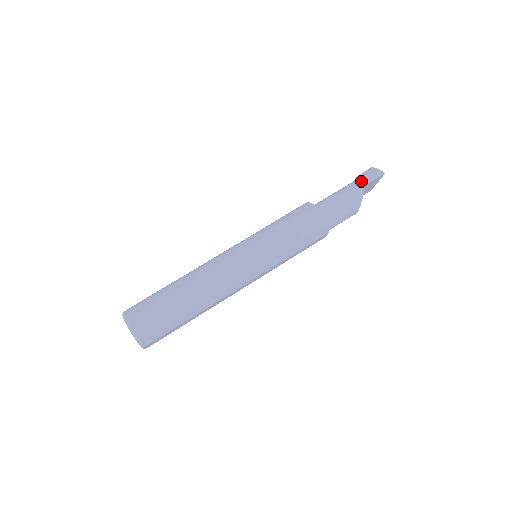
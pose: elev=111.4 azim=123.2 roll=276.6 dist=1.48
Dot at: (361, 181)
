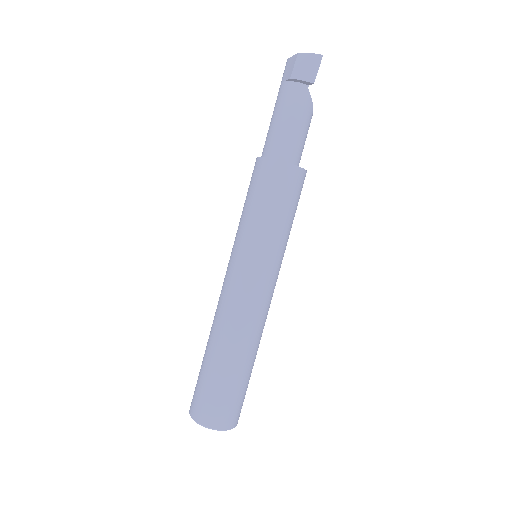
Dot at: (299, 82)
